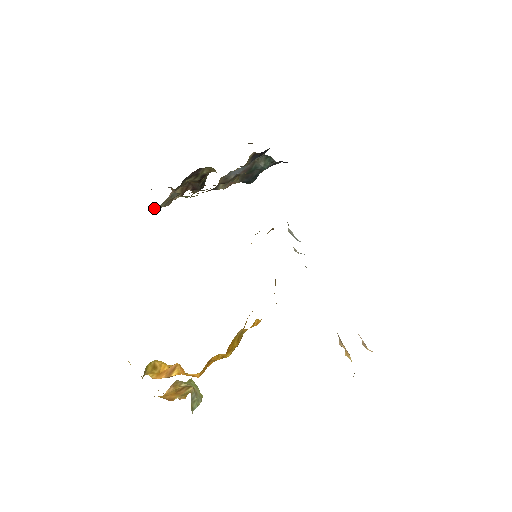
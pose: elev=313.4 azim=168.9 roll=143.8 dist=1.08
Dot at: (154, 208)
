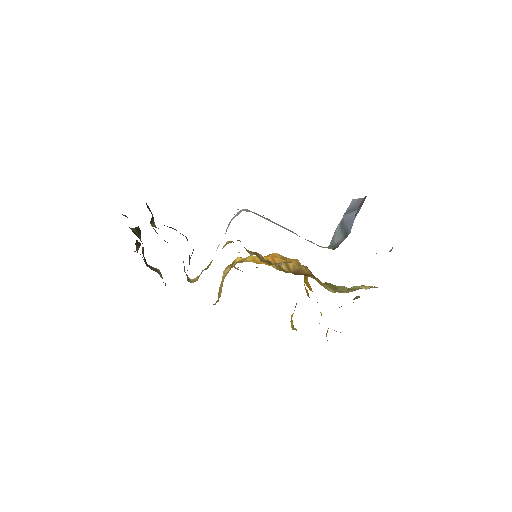
Dot at: occluded
